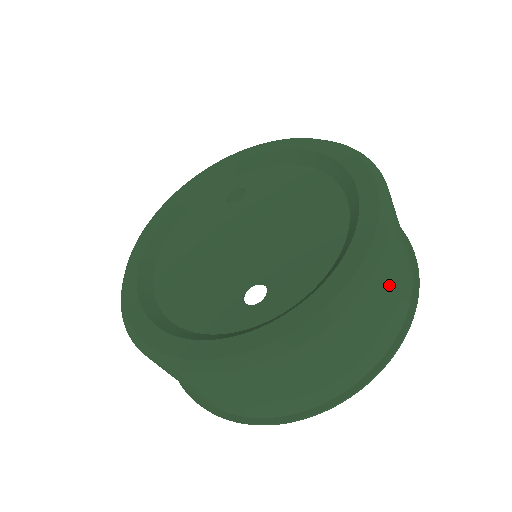
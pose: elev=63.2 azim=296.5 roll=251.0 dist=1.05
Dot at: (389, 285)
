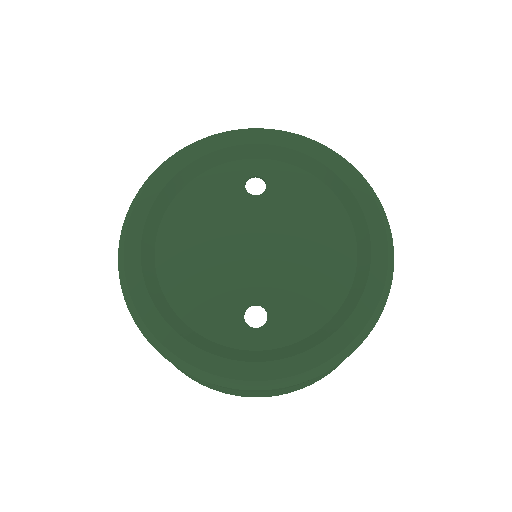
Dot at: occluded
